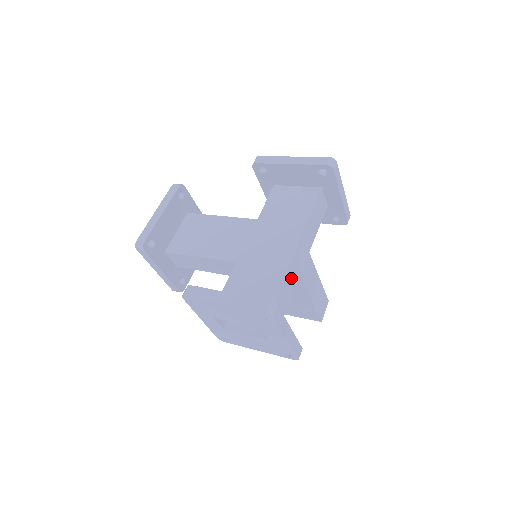
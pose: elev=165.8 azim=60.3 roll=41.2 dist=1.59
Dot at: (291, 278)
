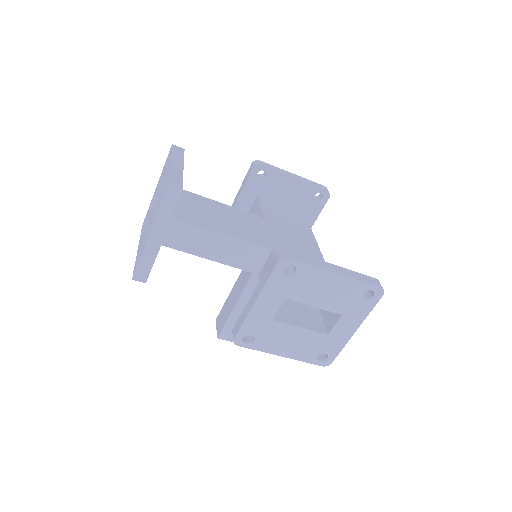
Dot at: occluded
